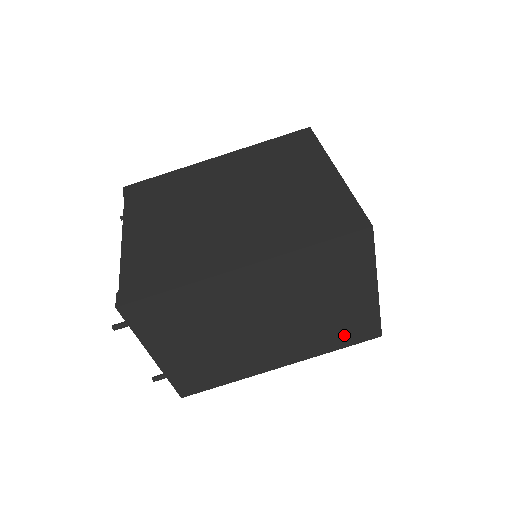
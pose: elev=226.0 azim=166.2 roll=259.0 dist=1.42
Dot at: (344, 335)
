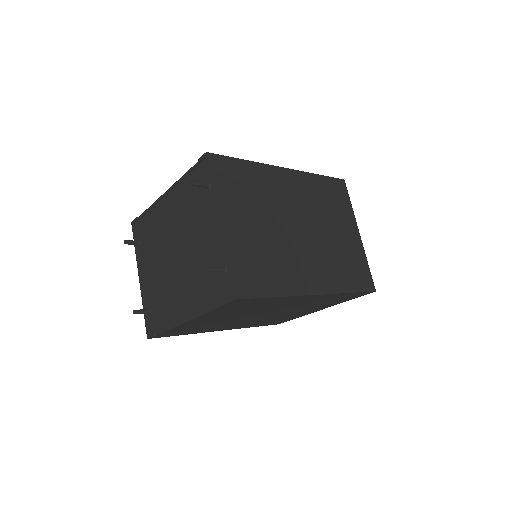
Dot at: (352, 275)
